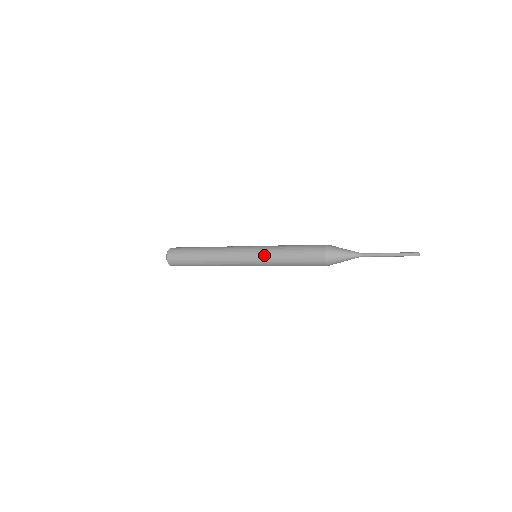
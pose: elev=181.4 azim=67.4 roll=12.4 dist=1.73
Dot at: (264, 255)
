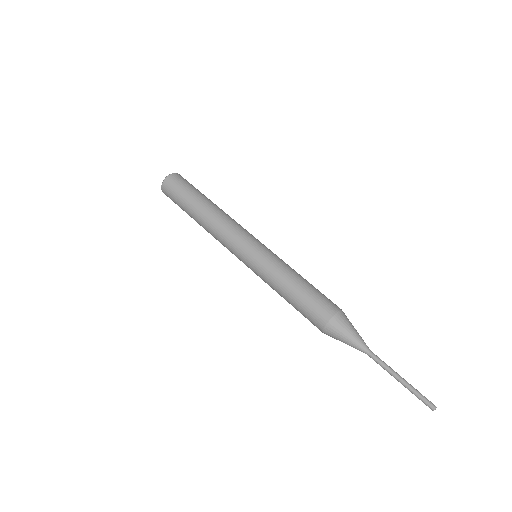
Dot at: occluded
